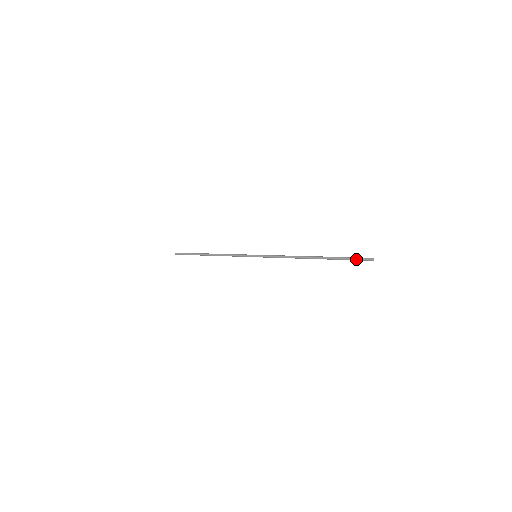
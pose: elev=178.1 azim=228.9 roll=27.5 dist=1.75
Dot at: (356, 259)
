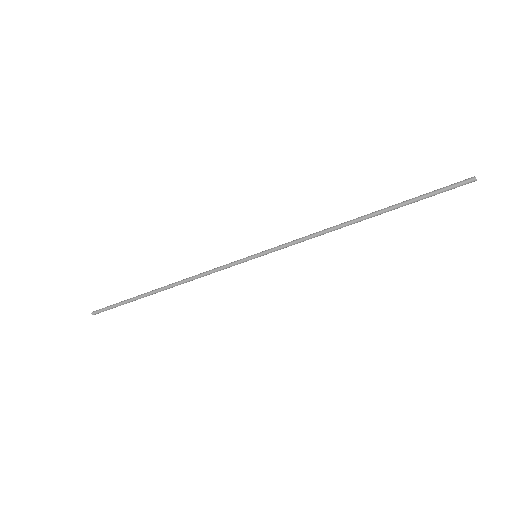
Dot at: (446, 187)
